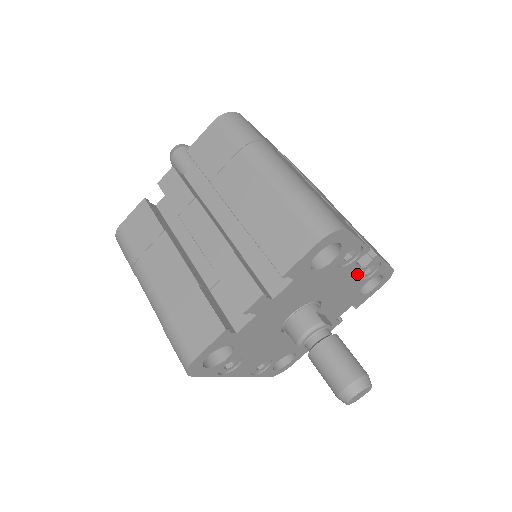
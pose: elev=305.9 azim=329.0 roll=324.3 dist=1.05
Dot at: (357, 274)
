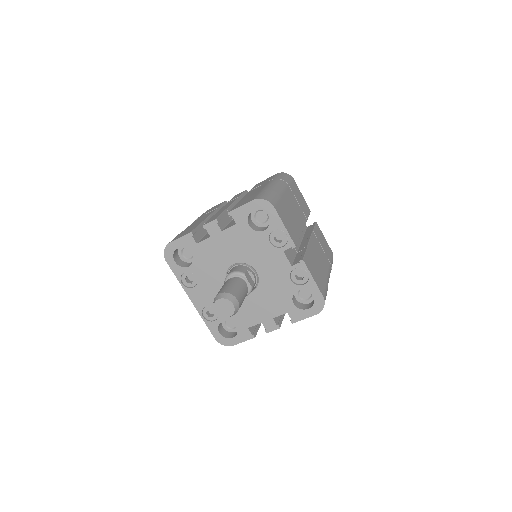
Dot at: (287, 269)
